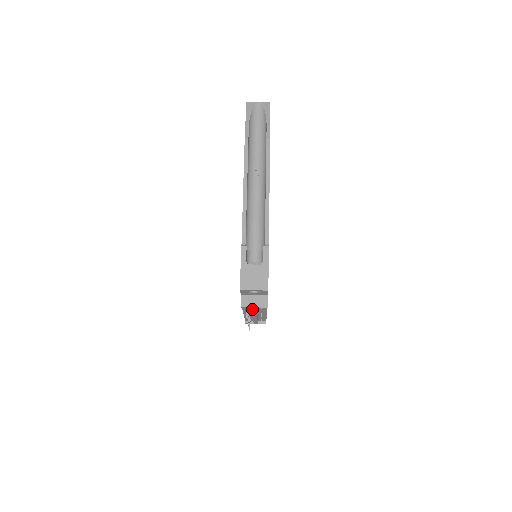
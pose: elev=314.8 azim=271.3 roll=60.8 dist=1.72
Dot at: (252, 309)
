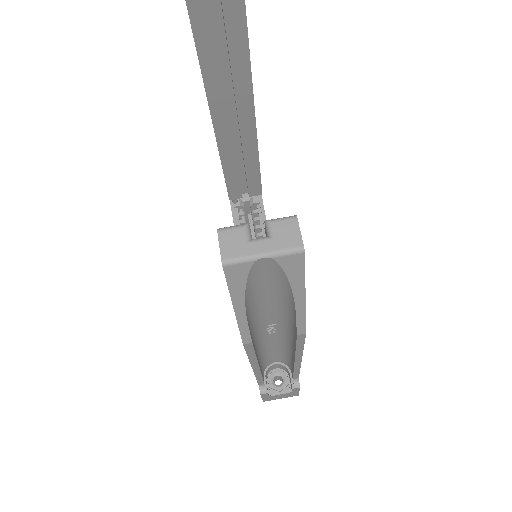
Dot at: occluded
